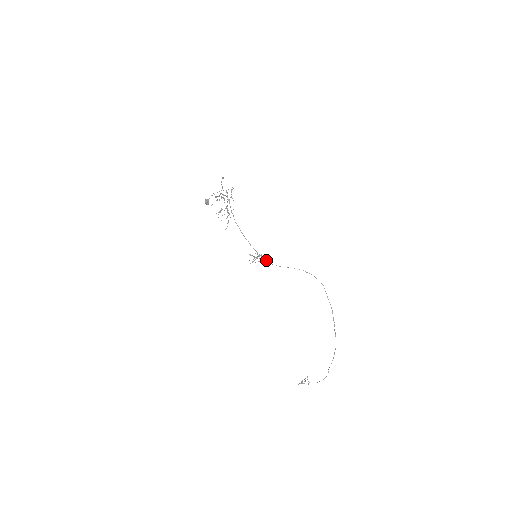
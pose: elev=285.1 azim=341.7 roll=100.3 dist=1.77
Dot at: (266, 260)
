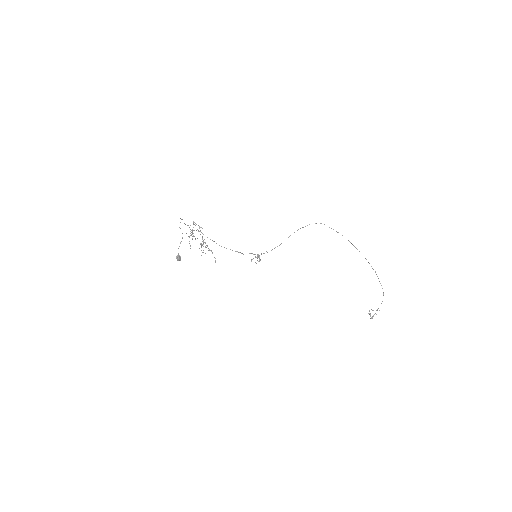
Dot at: (266, 251)
